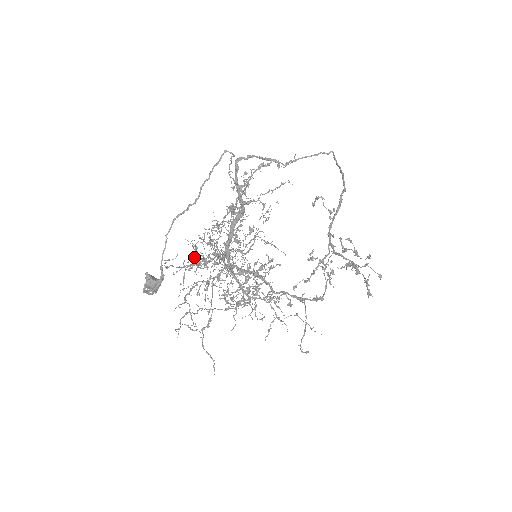
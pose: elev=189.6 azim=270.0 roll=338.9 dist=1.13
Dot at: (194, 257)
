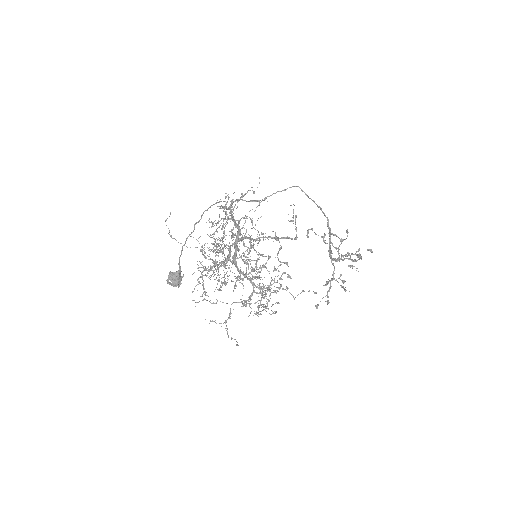
Dot at: occluded
